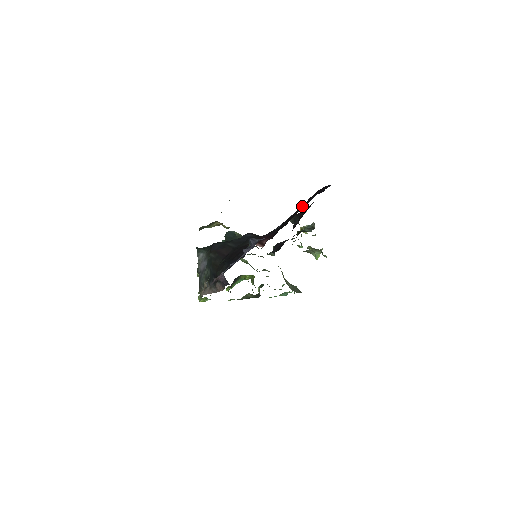
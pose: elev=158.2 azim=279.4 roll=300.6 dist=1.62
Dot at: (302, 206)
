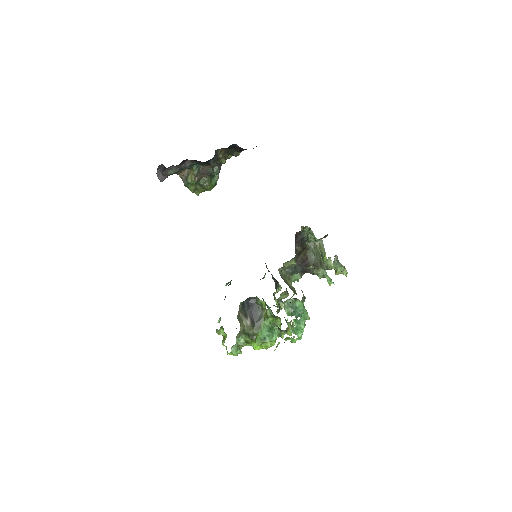
Dot at: occluded
